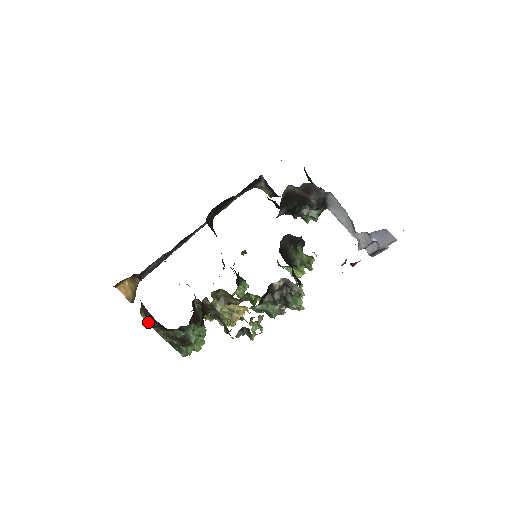
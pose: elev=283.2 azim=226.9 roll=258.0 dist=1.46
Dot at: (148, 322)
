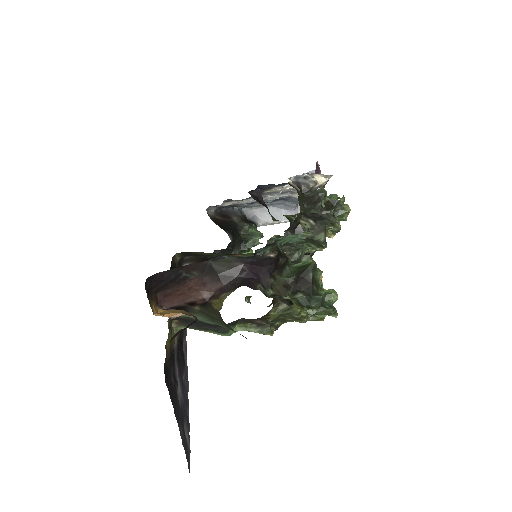
Dot at: (239, 285)
